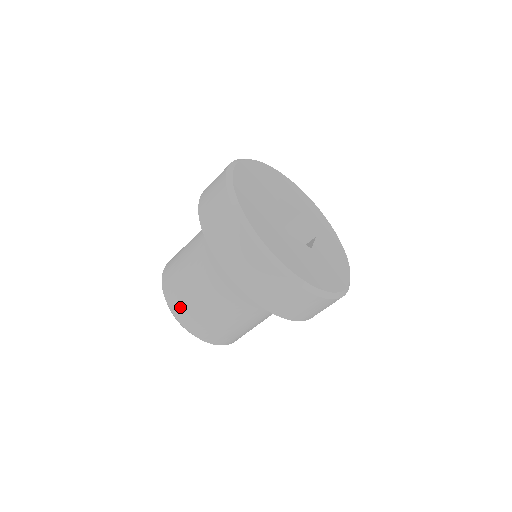
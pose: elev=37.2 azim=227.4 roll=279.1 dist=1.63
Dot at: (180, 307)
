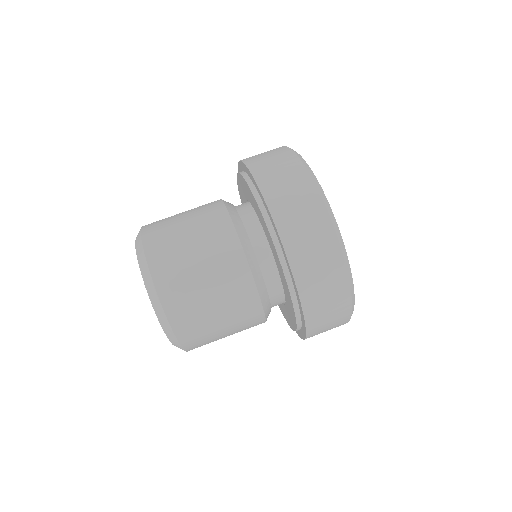
Dot at: (159, 243)
